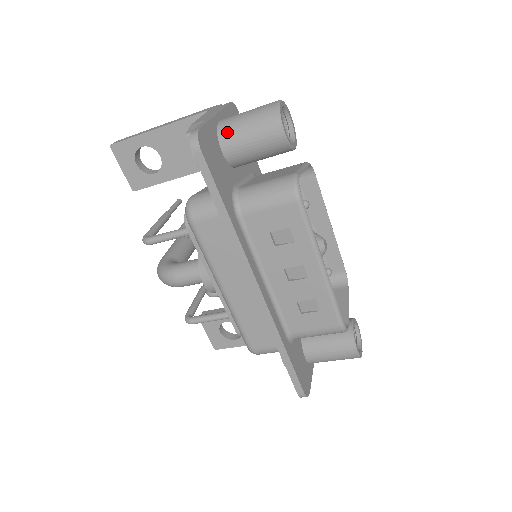
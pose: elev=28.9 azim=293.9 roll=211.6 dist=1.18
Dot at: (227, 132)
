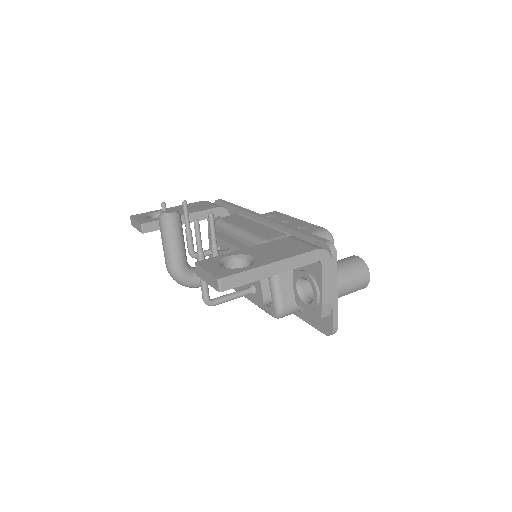
Dot at: occluded
